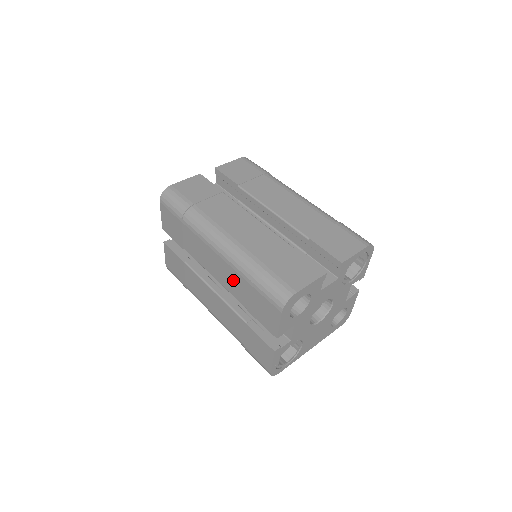
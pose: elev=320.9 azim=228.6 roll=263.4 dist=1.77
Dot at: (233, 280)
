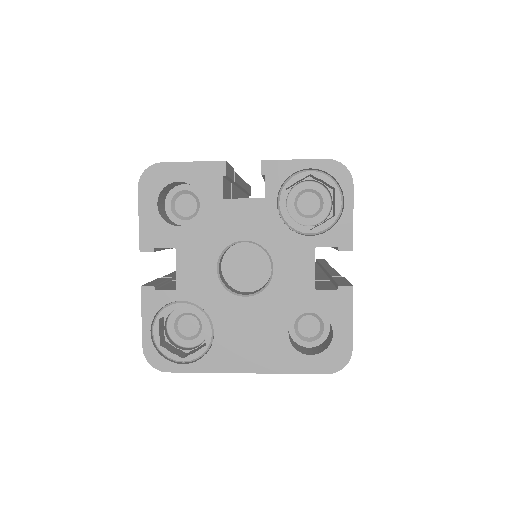
Dot at: occluded
